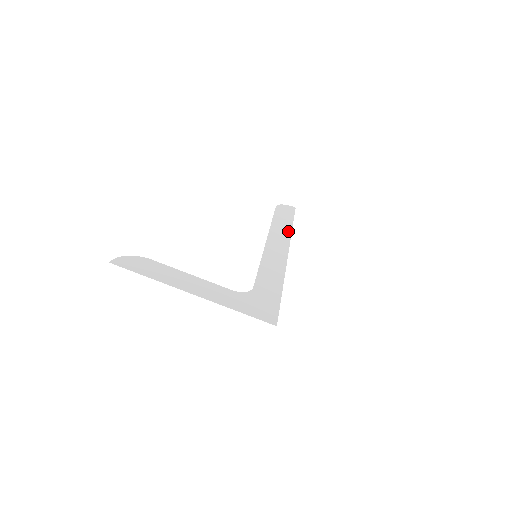
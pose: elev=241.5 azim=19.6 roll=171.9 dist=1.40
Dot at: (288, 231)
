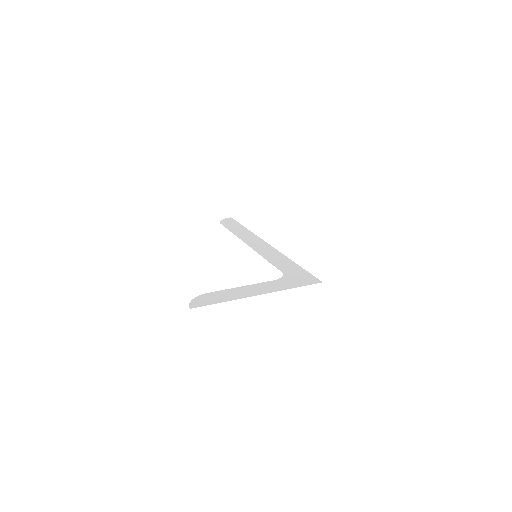
Dot at: (249, 233)
